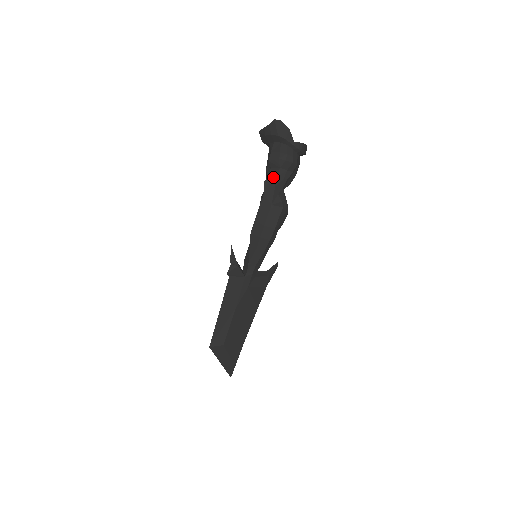
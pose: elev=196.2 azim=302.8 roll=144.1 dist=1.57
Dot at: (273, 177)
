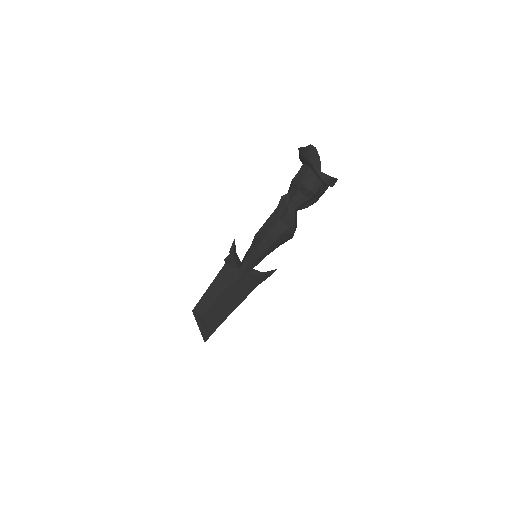
Dot at: (290, 196)
